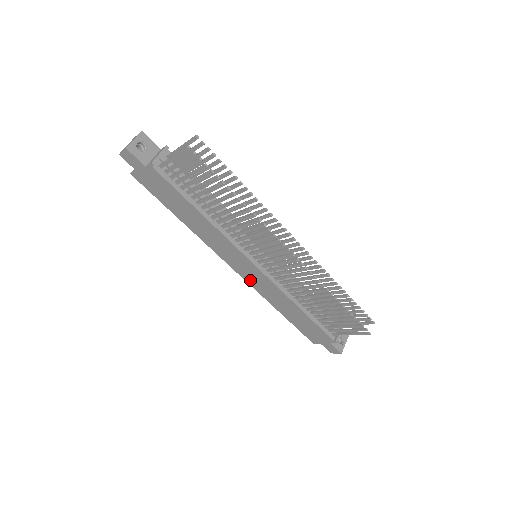
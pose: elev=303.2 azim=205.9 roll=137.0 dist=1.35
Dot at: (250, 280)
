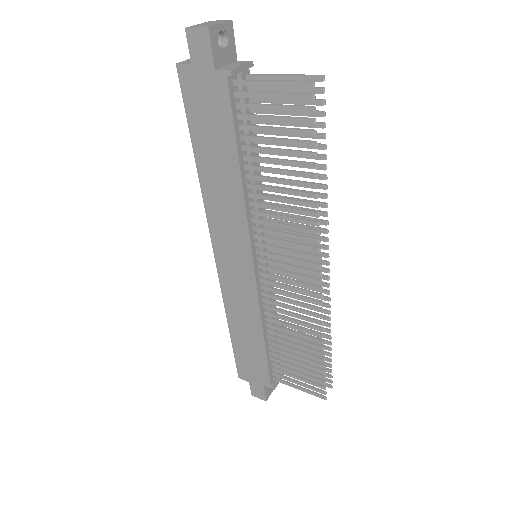
Dot at: (226, 279)
